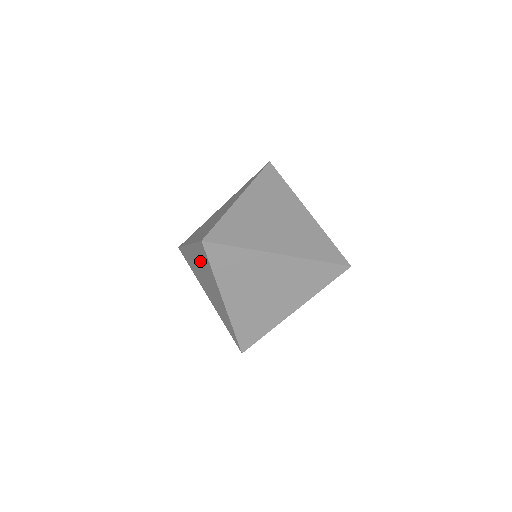
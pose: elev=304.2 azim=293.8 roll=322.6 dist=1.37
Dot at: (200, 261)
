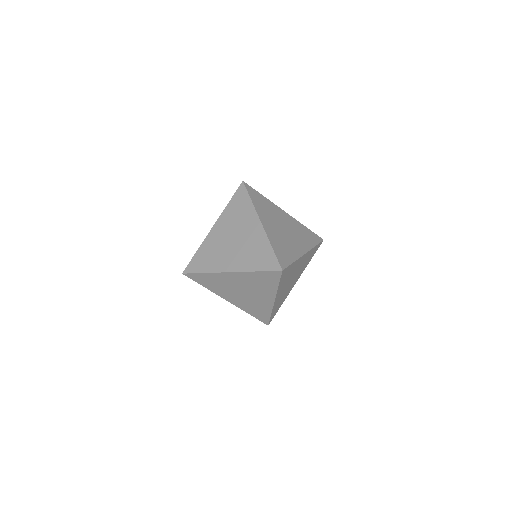
Dot at: occluded
